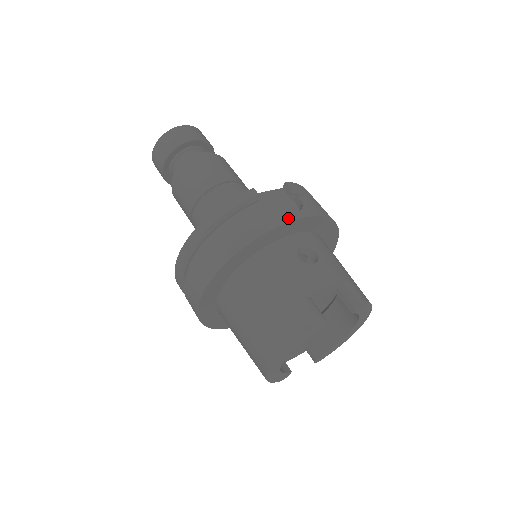
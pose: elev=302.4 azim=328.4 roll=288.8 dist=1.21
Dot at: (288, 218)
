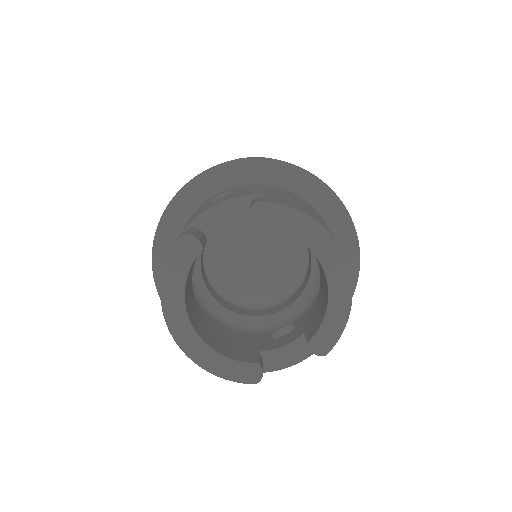
Dot at: (200, 174)
